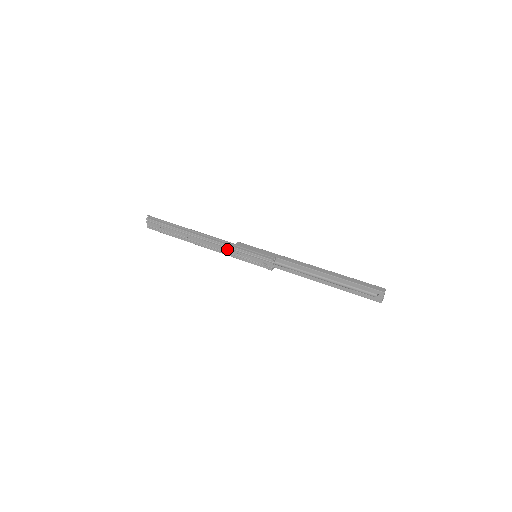
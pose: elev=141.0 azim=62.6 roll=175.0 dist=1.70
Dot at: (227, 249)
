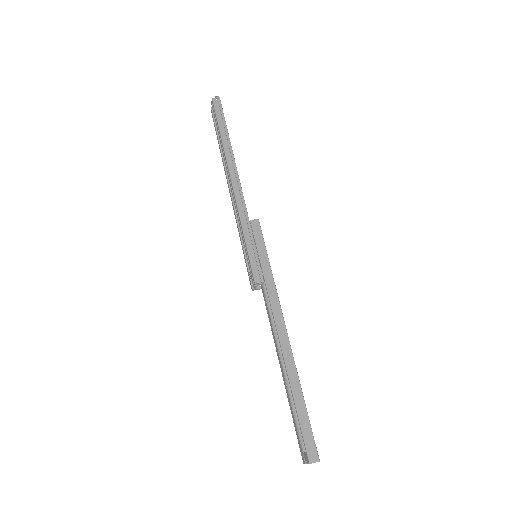
Dot at: (238, 217)
